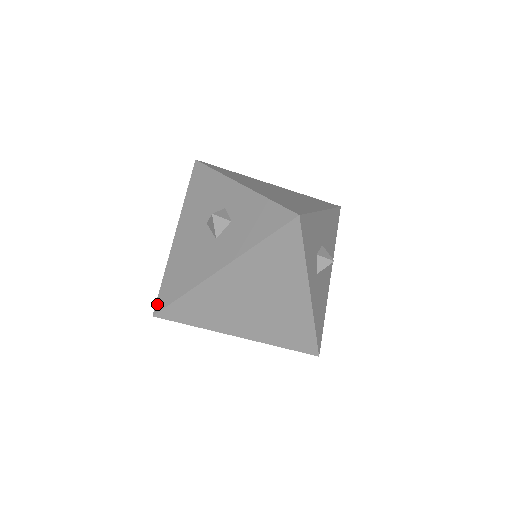
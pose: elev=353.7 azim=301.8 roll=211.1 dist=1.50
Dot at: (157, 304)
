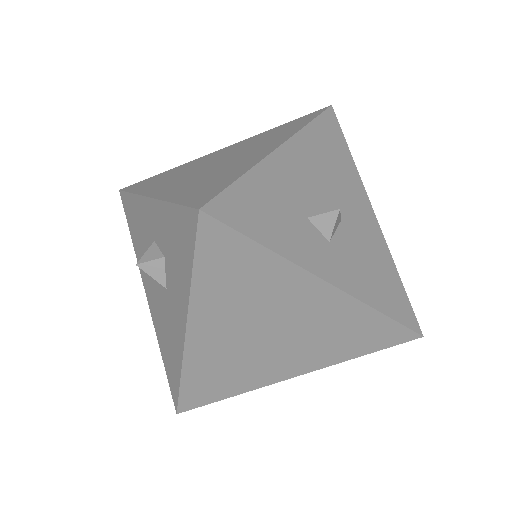
Dot at: (172, 397)
